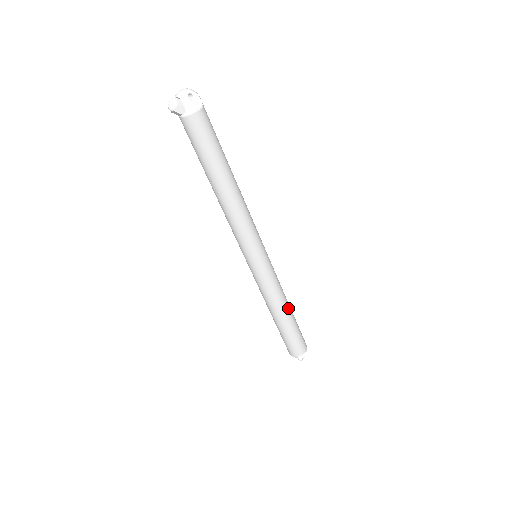
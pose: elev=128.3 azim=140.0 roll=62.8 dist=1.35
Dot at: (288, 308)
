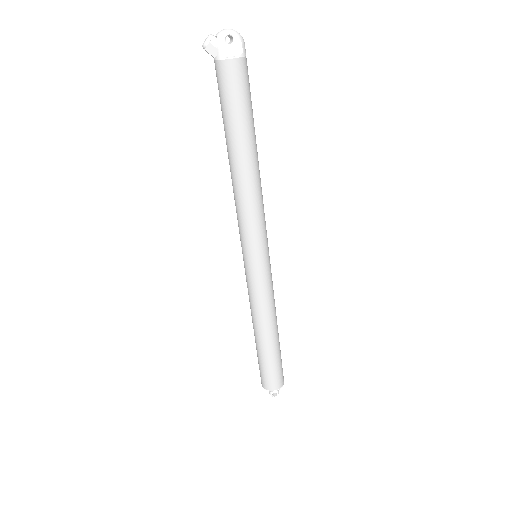
Dot at: (271, 332)
